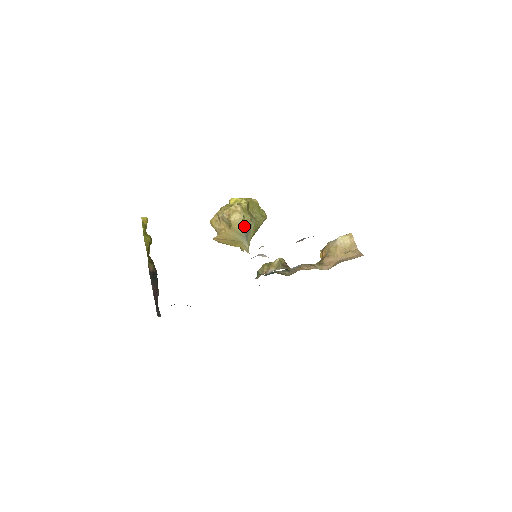
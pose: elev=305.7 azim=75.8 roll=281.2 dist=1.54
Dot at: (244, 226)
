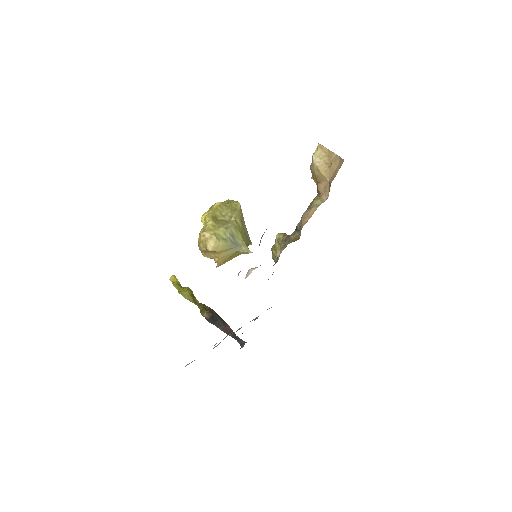
Dot at: (225, 241)
